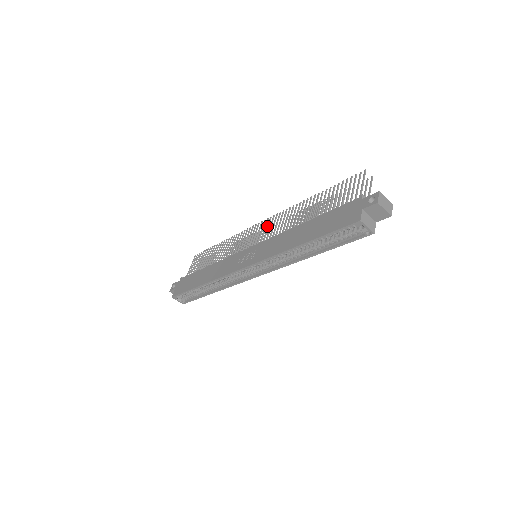
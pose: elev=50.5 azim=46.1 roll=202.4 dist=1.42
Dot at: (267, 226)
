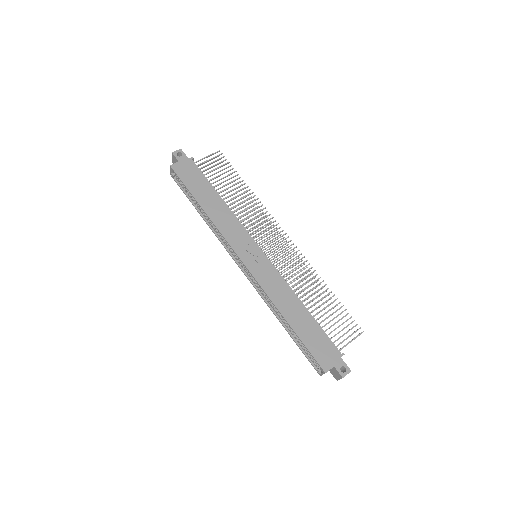
Dot at: (285, 249)
